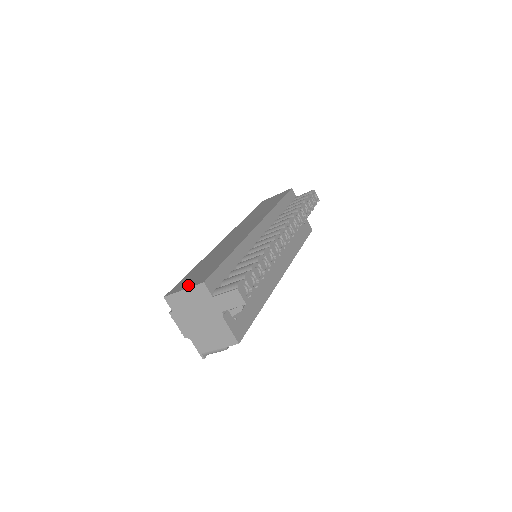
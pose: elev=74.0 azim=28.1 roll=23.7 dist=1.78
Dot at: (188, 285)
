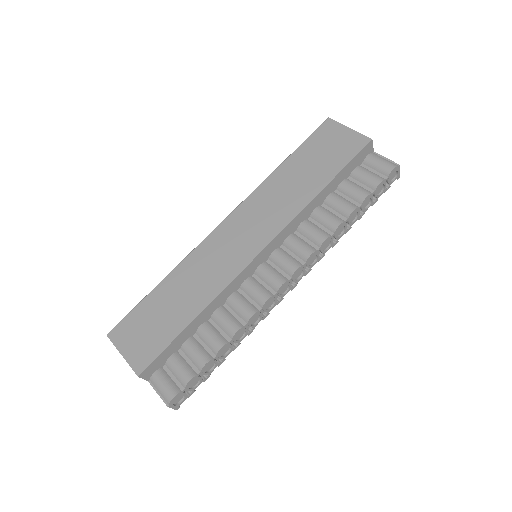
Dot at: (129, 350)
